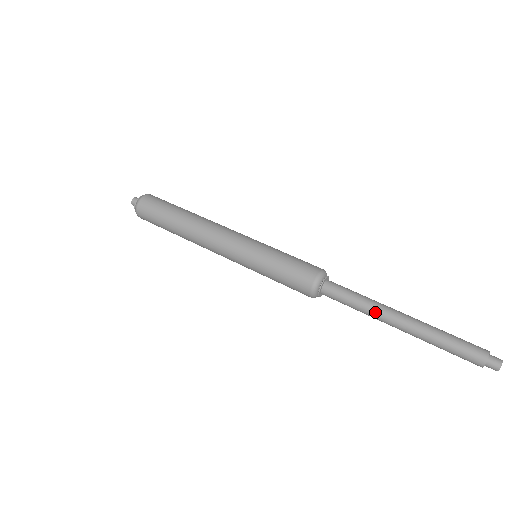
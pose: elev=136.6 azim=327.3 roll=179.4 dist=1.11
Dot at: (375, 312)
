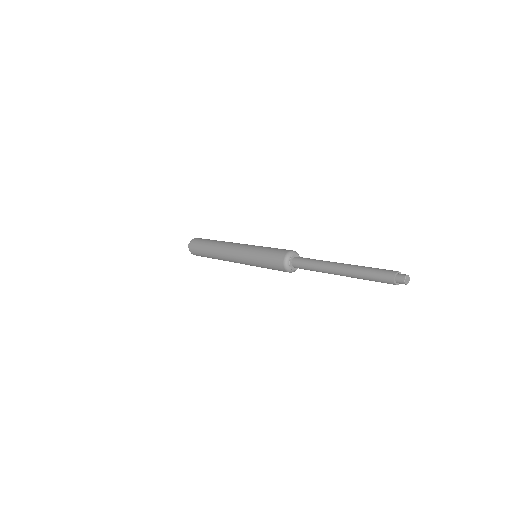
Dot at: (323, 267)
